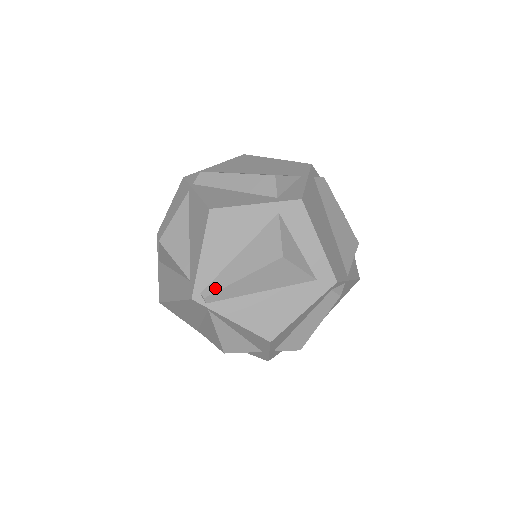
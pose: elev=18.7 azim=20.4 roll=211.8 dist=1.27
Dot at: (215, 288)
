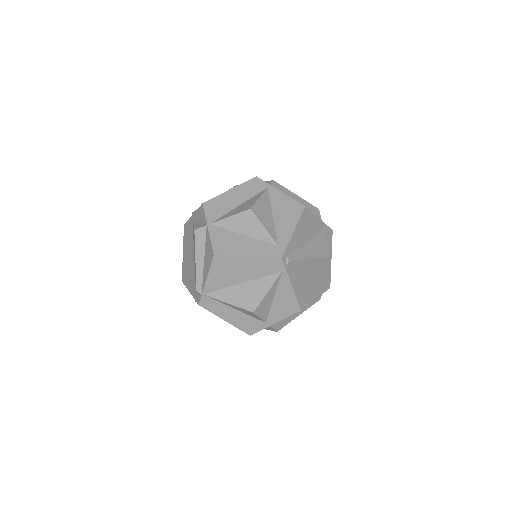
Dot at: (296, 257)
